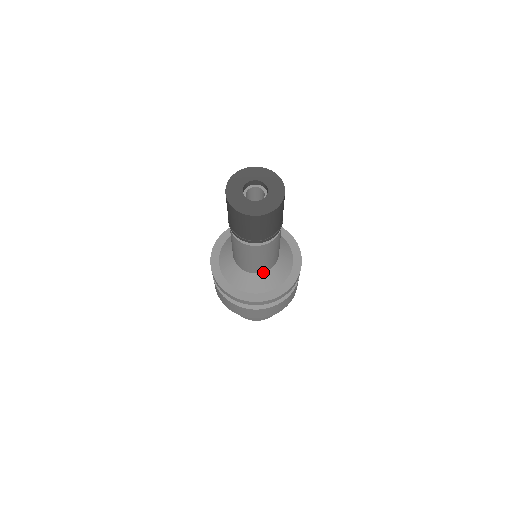
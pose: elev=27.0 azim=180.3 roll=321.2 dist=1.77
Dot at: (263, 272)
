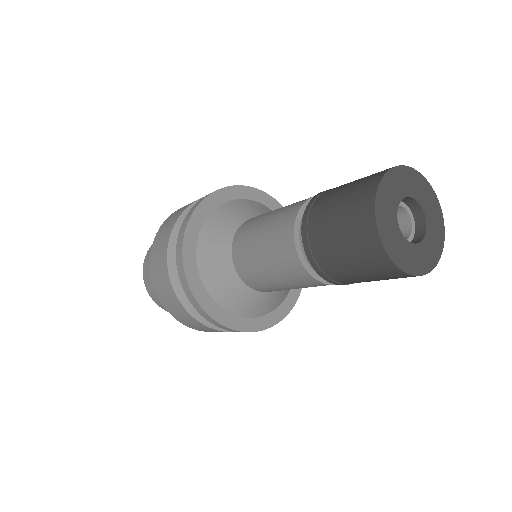
Dot at: (259, 291)
